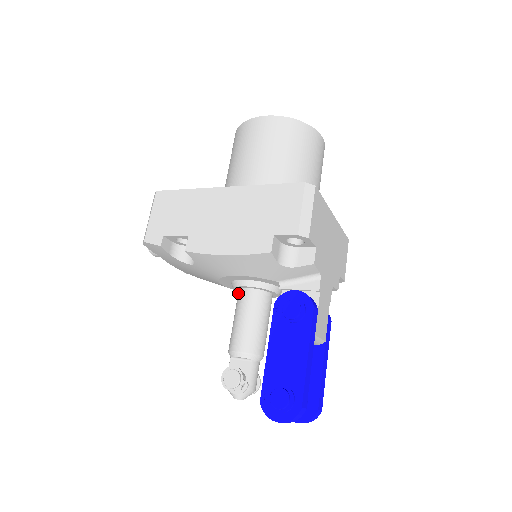
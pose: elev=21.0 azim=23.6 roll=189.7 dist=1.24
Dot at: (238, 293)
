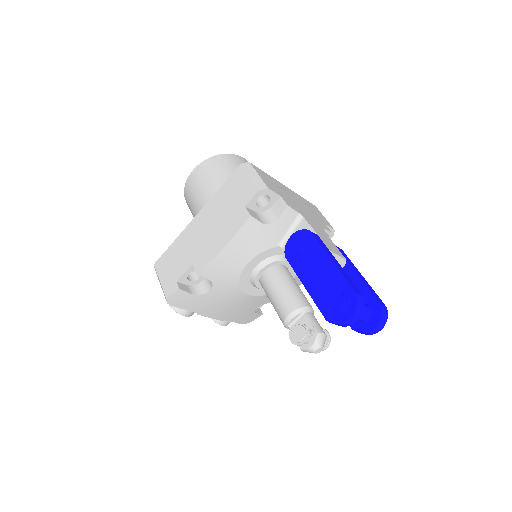
Dot at: occluded
